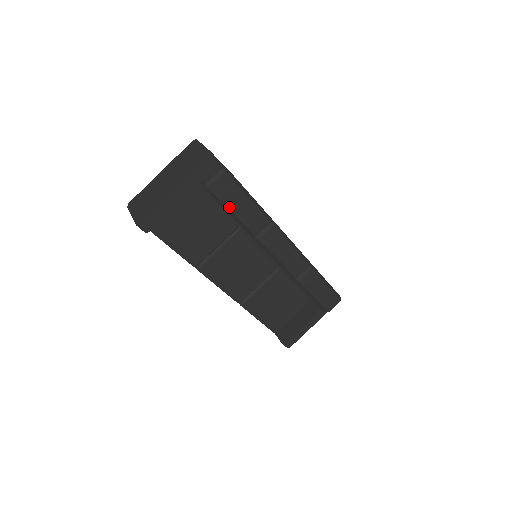
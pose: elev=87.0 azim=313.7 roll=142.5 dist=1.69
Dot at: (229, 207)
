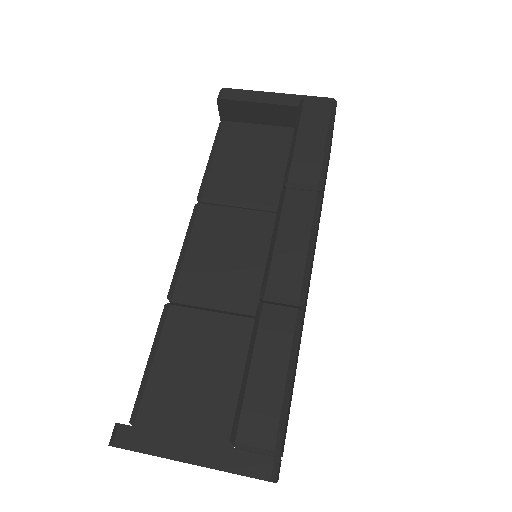
Dot at: (300, 126)
